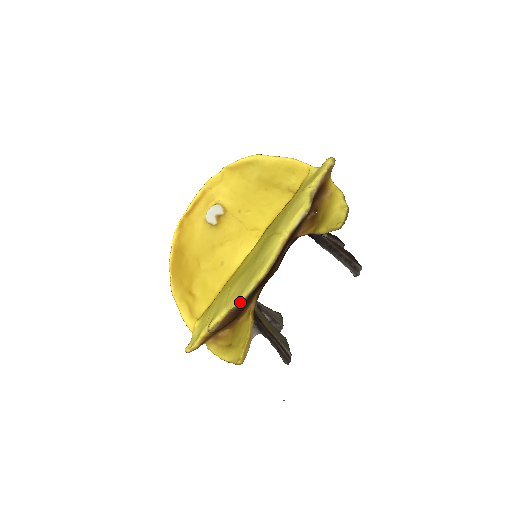
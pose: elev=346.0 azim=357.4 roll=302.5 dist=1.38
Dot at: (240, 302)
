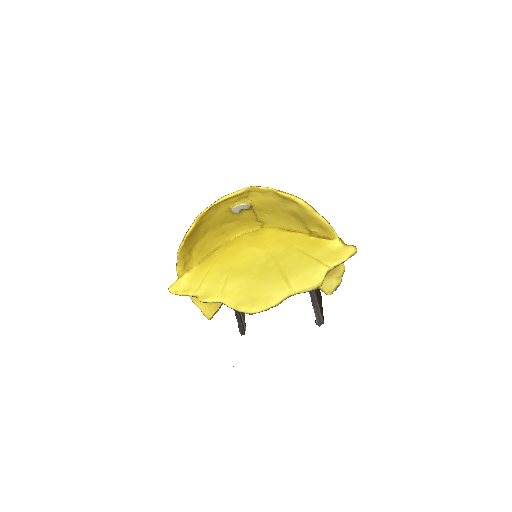
Dot at: (236, 310)
